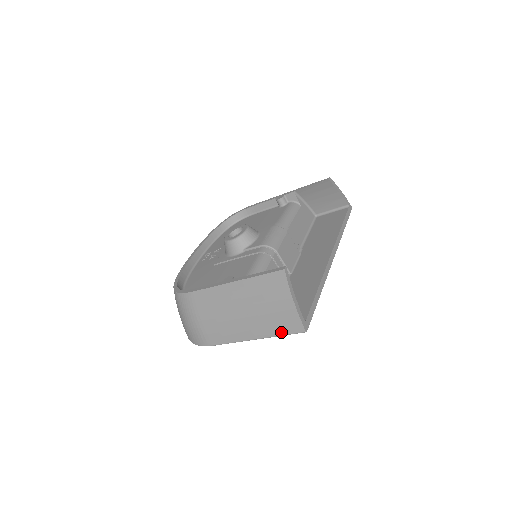
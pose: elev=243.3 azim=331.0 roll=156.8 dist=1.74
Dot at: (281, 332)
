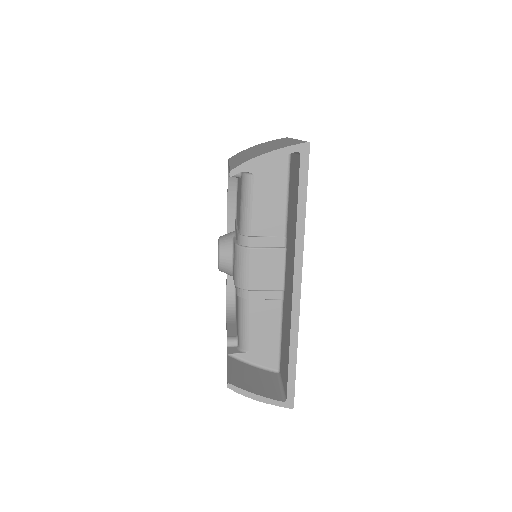
Dot at: occluded
